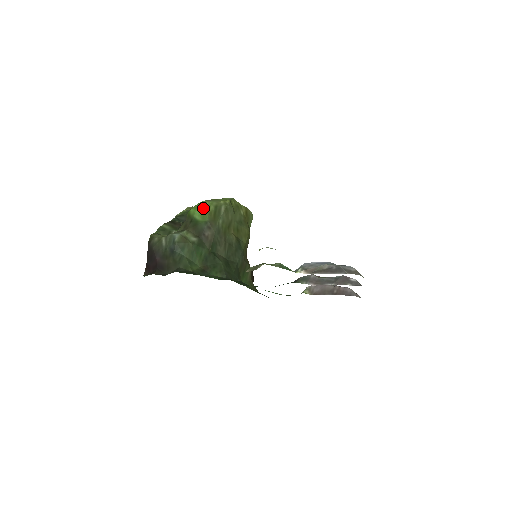
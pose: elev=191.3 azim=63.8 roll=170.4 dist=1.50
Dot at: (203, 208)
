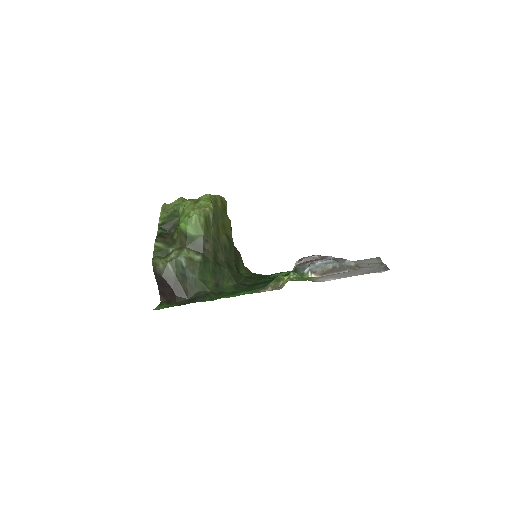
Dot at: (194, 222)
